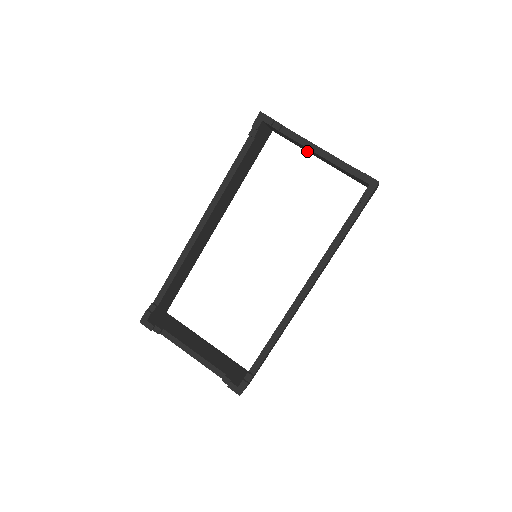
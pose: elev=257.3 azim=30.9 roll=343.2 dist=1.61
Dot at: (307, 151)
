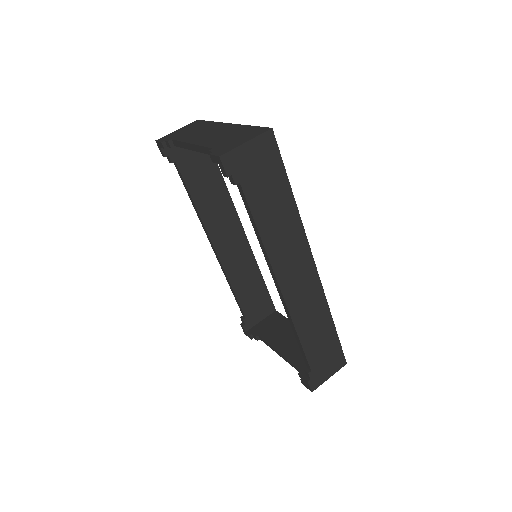
Dot at: occluded
